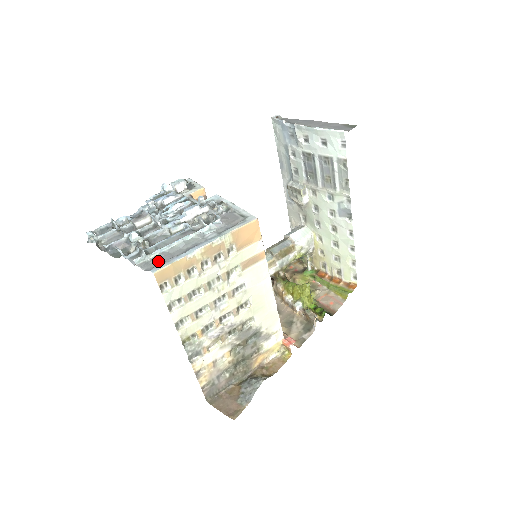
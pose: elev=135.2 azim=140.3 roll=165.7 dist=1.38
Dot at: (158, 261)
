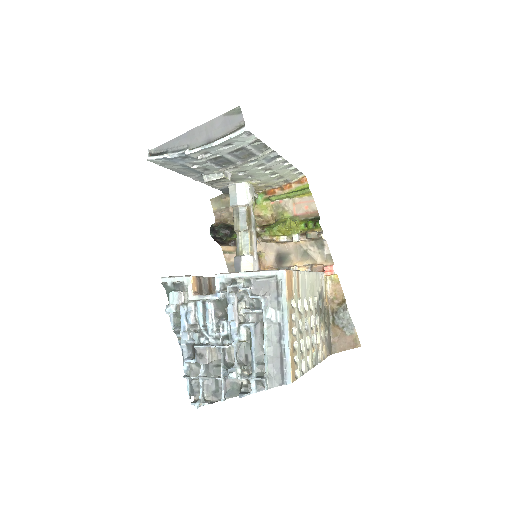
Dot at: (276, 371)
